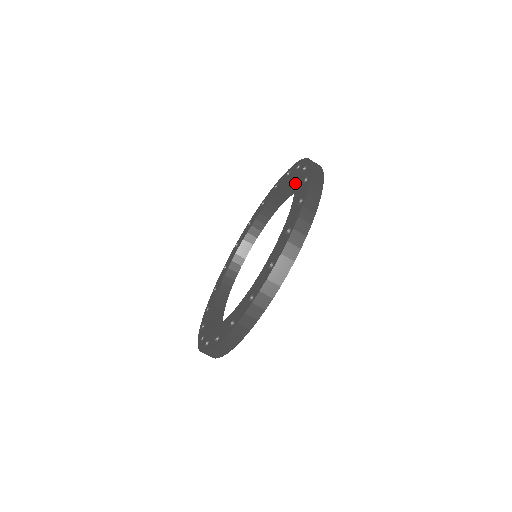
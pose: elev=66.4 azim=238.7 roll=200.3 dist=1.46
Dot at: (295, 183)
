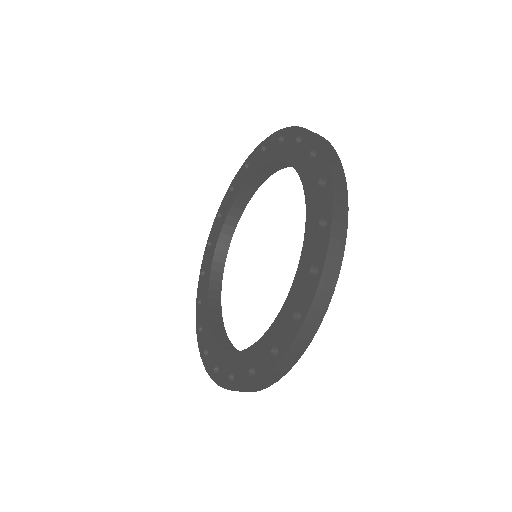
Dot at: (277, 157)
